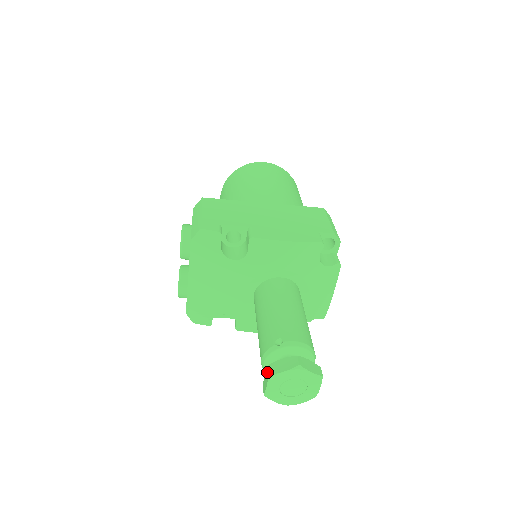
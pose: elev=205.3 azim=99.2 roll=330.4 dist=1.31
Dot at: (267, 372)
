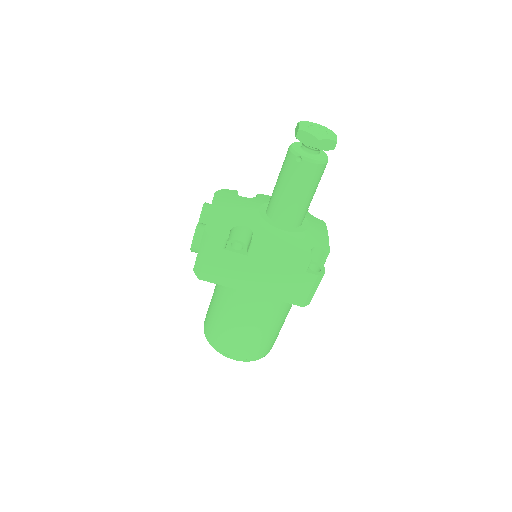
Dot at: (296, 126)
